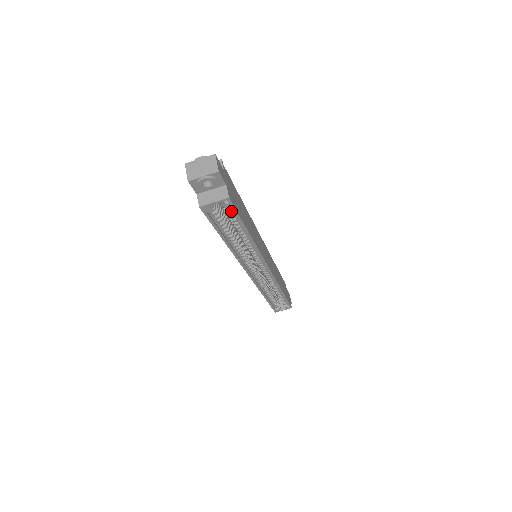
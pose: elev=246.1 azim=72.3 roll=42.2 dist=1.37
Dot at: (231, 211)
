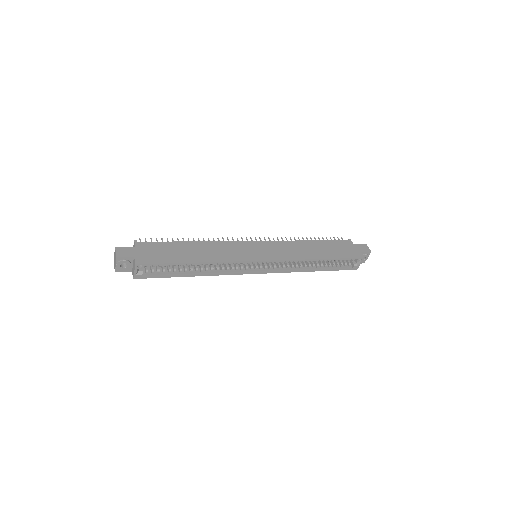
Dot at: (157, 265)
